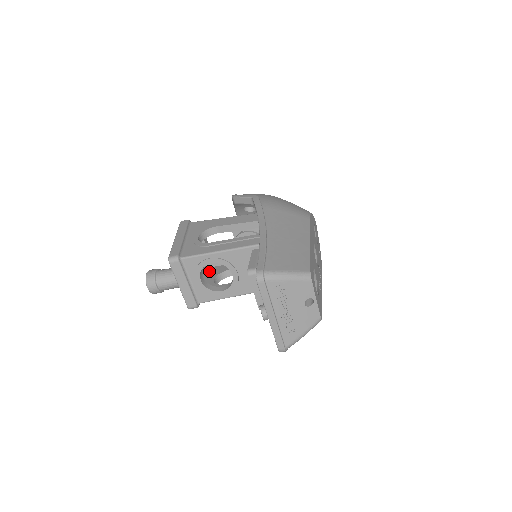
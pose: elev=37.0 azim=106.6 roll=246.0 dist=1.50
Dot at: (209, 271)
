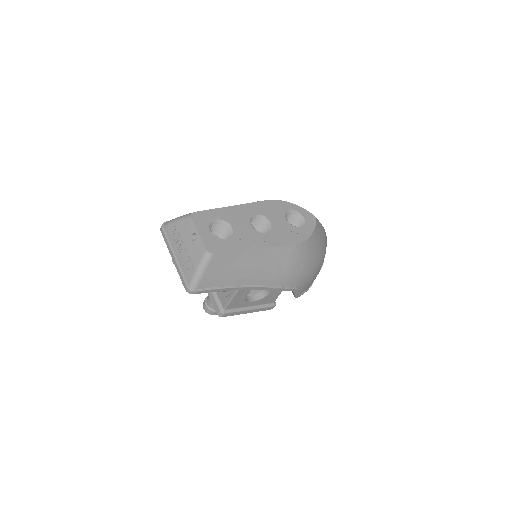
Dot at: occluded
